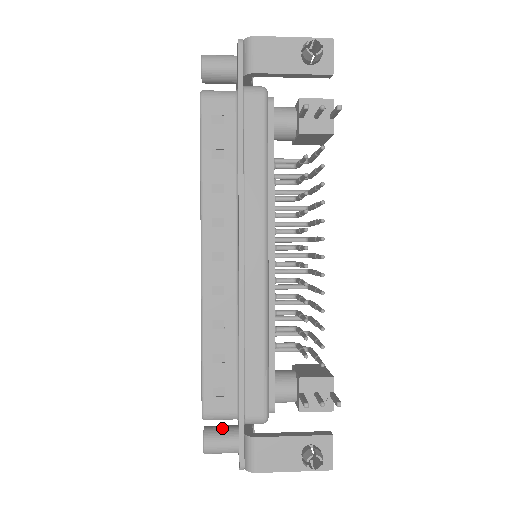
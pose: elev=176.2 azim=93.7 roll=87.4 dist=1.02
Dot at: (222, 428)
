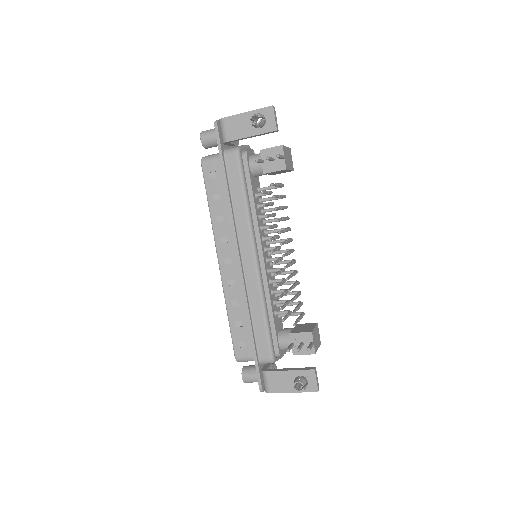
Dot at: (253, 367)
